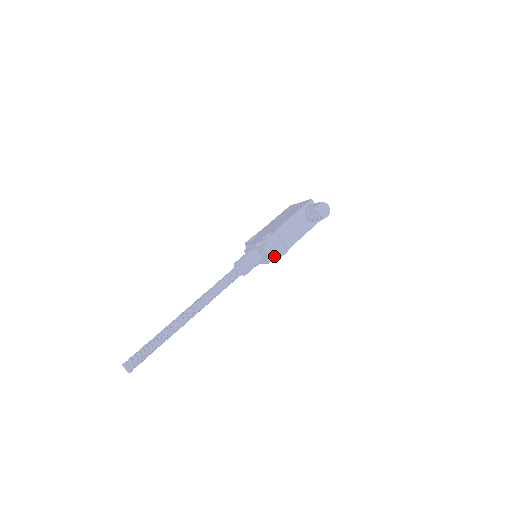
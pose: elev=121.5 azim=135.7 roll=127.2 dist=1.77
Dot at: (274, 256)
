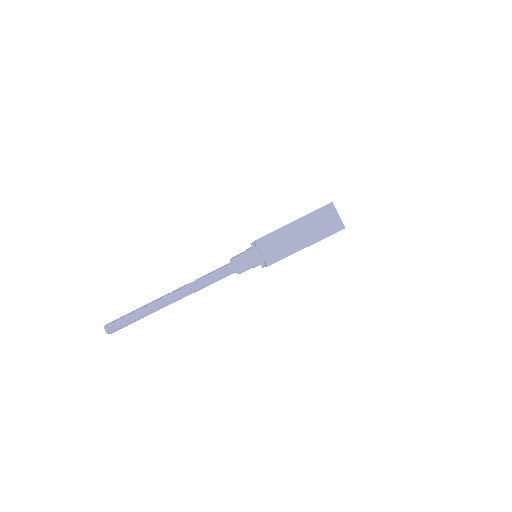
Dot at: (264, 262)
